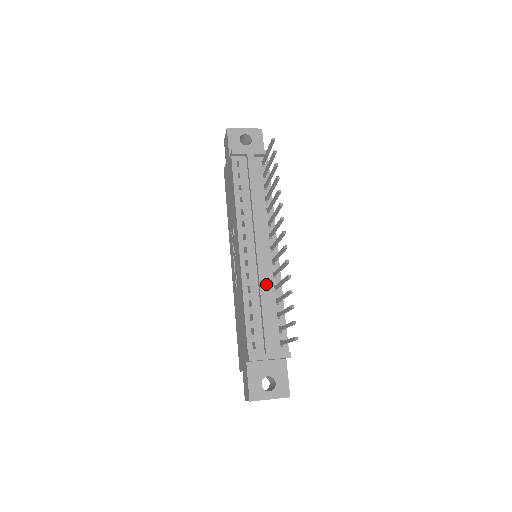
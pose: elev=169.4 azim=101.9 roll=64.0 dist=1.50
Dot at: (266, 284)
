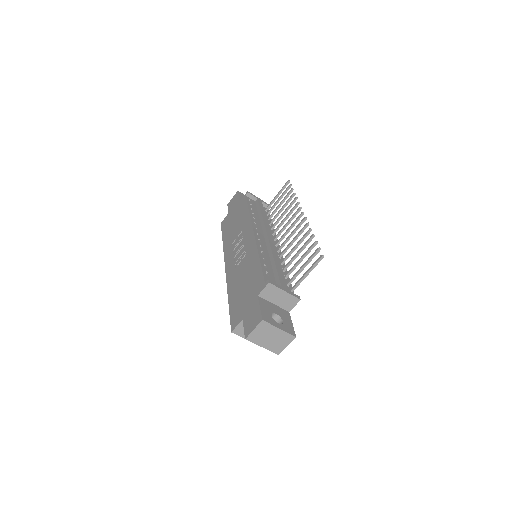
Dot at: (276, 254)
